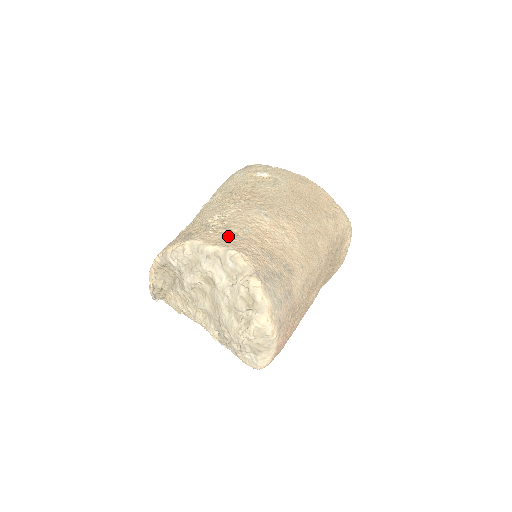
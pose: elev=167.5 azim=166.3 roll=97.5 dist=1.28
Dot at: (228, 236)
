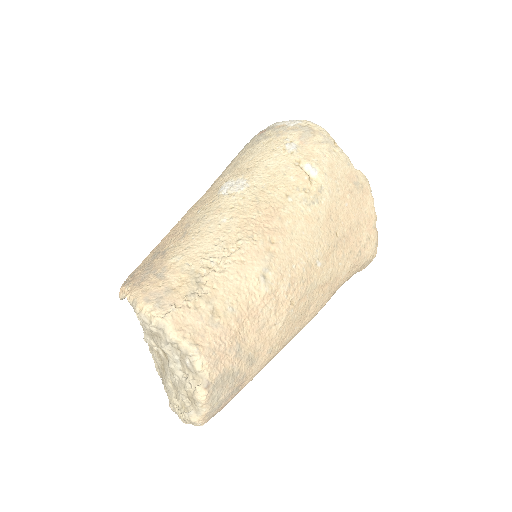
Dot at: (204, 319)
